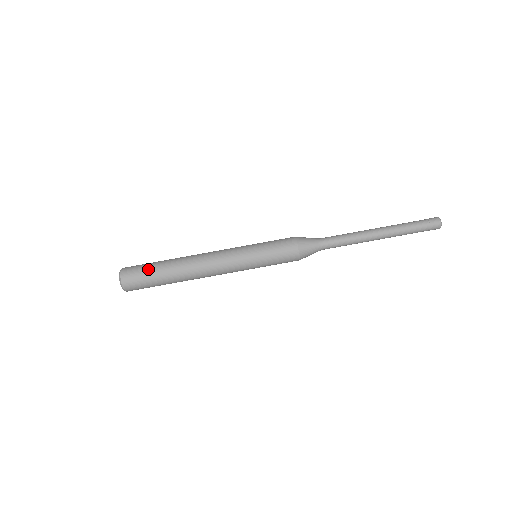
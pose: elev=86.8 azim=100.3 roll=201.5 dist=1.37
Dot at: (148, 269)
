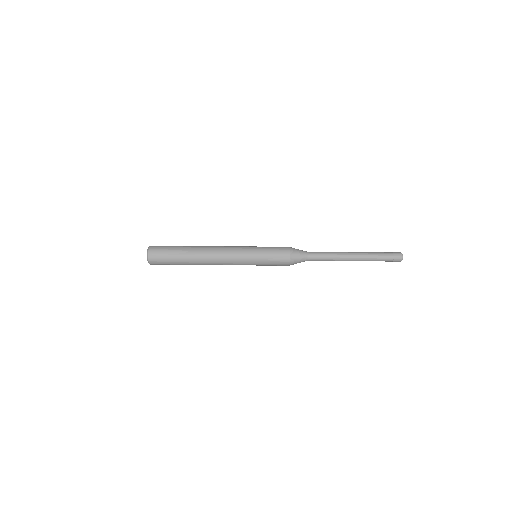
Dot at: (171, 250)
